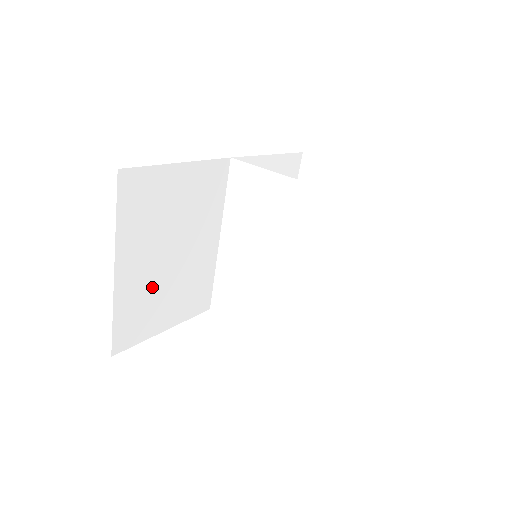
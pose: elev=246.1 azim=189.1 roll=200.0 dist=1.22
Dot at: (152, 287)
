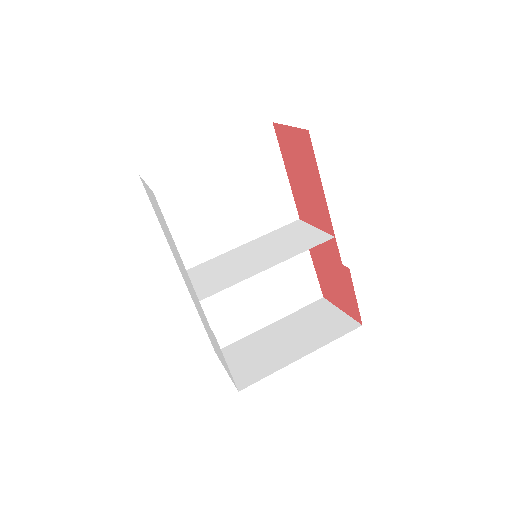
Dot at: (198, 190)
